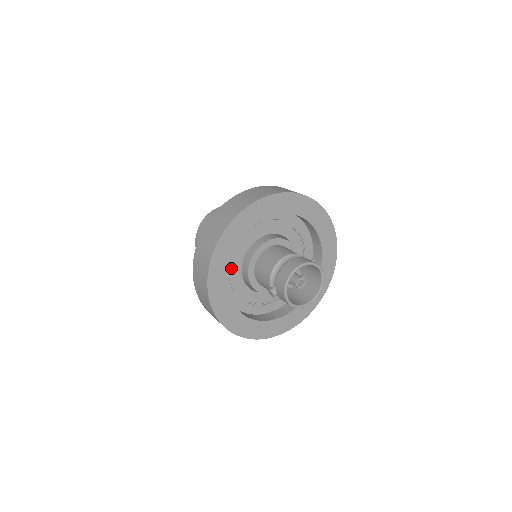
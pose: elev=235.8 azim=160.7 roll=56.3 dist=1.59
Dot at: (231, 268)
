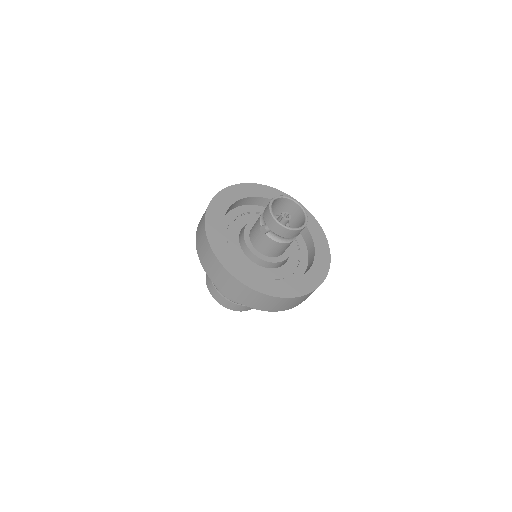
Dot at: (229, 240)
